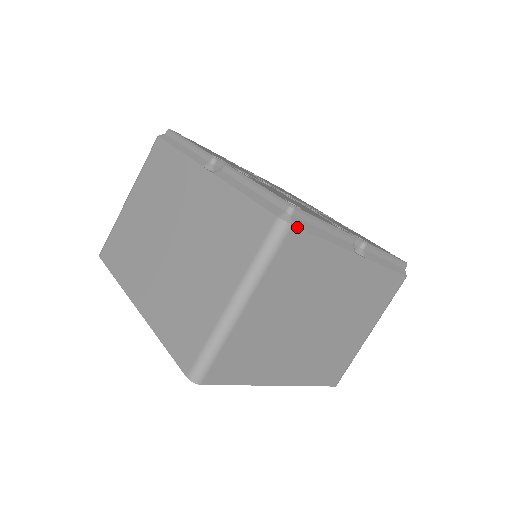
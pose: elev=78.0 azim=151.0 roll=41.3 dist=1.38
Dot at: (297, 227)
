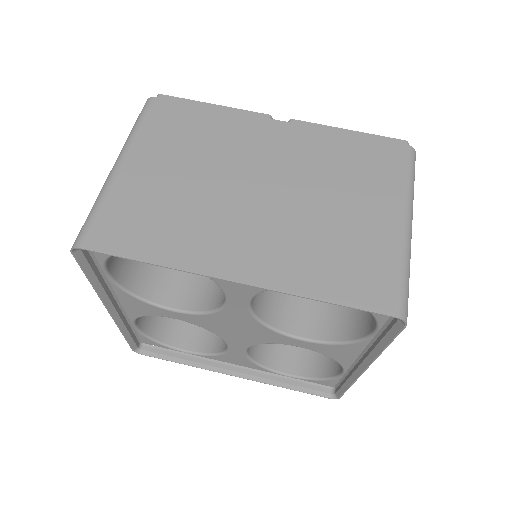
Dot at: occluded
